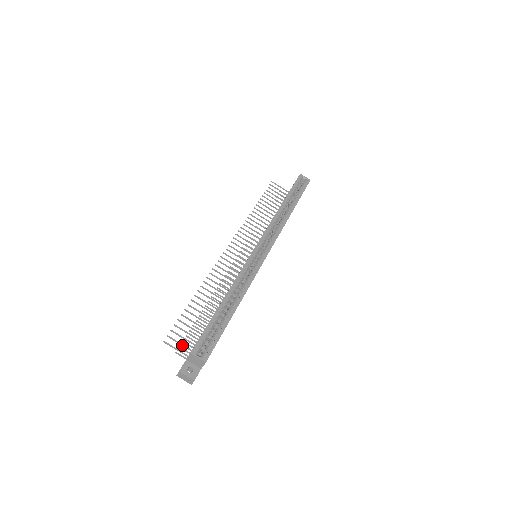
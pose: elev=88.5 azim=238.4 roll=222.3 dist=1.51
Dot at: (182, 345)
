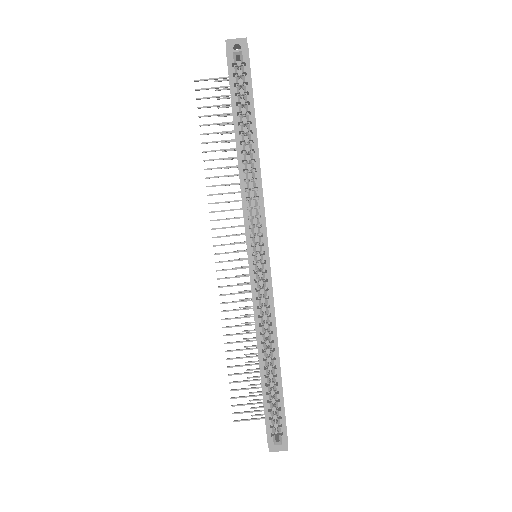
Dot at: occluded
